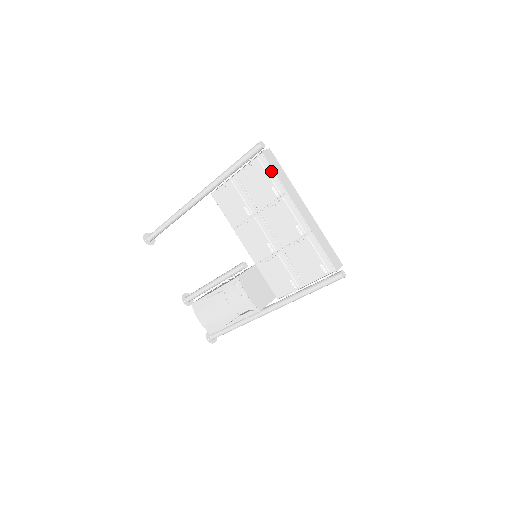
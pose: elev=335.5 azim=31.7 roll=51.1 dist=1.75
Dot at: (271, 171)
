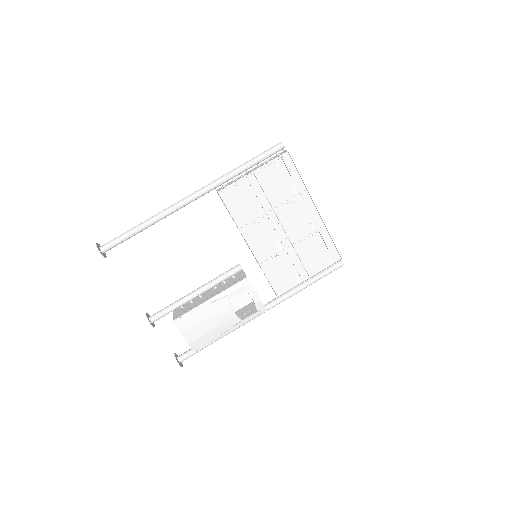
Dot at: (293, 170)
